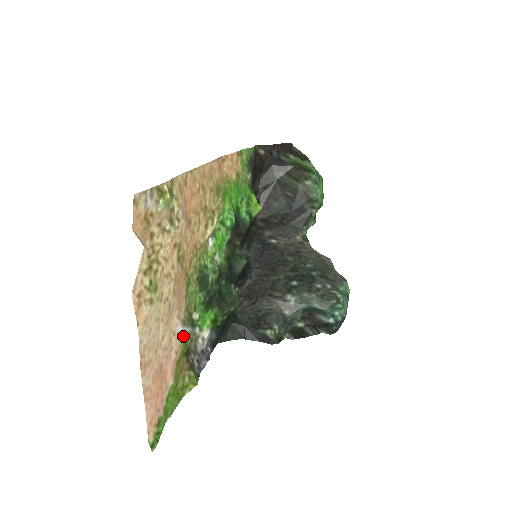
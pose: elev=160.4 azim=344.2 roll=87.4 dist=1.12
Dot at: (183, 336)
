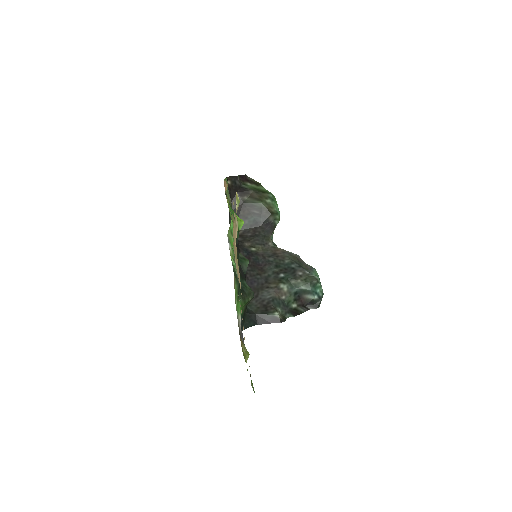
Dot at: occluded
